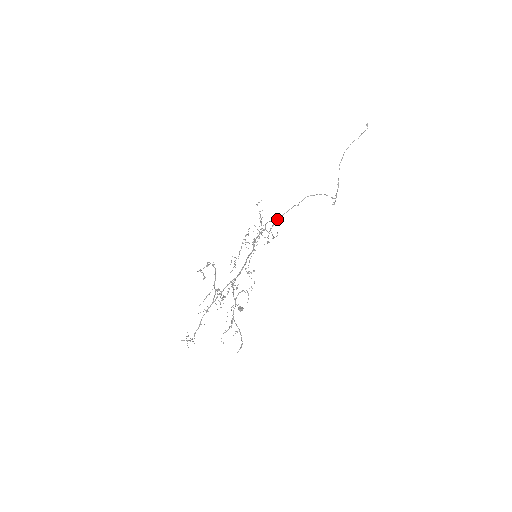
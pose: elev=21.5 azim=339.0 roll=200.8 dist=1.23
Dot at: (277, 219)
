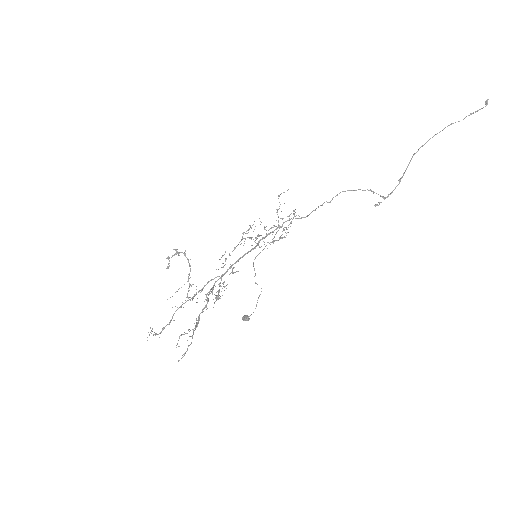
Dot at: (304, 217)
